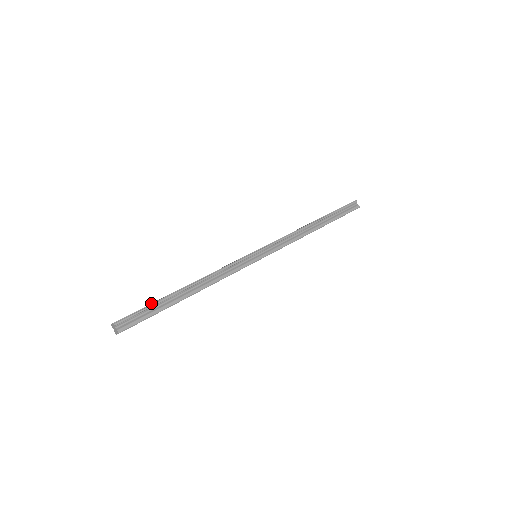
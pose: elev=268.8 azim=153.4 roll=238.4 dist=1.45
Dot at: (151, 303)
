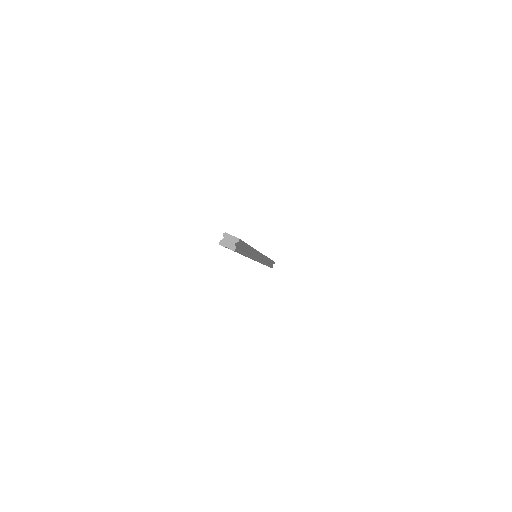
Dot at: occluded
